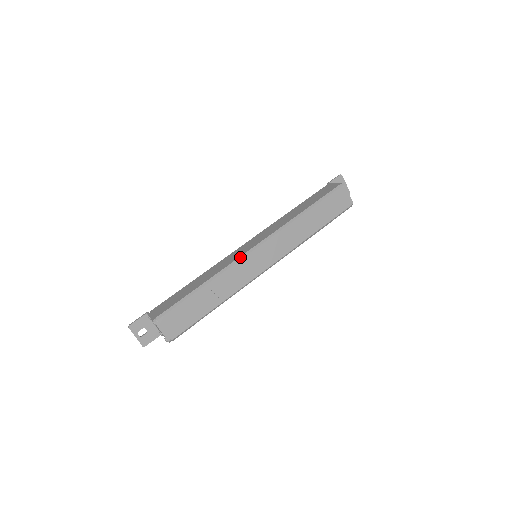
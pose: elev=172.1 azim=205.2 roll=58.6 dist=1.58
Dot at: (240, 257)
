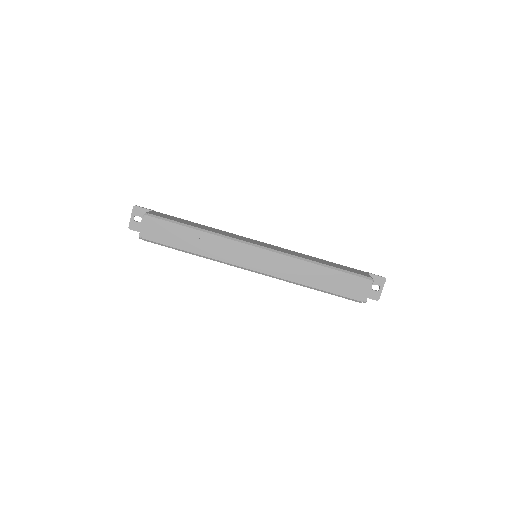
Dot at: (241, 240)
